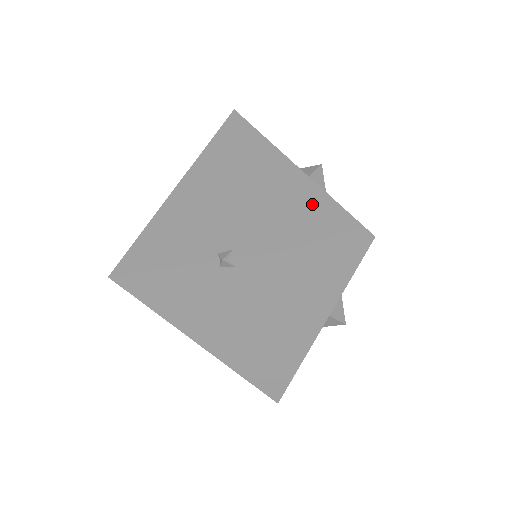
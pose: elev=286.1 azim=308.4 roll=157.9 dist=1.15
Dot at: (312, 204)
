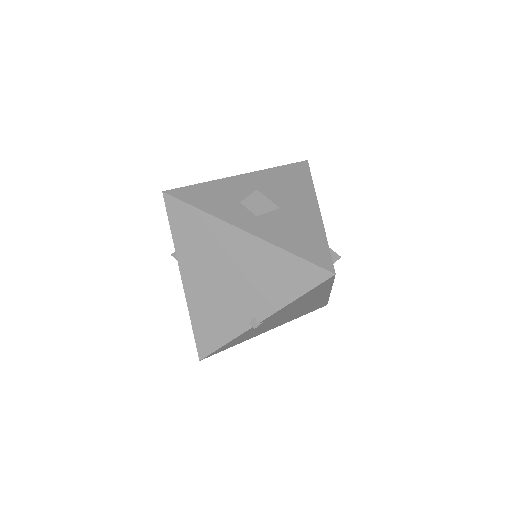
Dot at: (280, 264)
